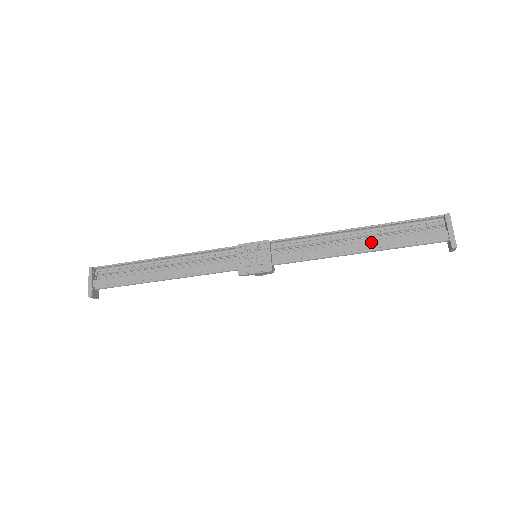
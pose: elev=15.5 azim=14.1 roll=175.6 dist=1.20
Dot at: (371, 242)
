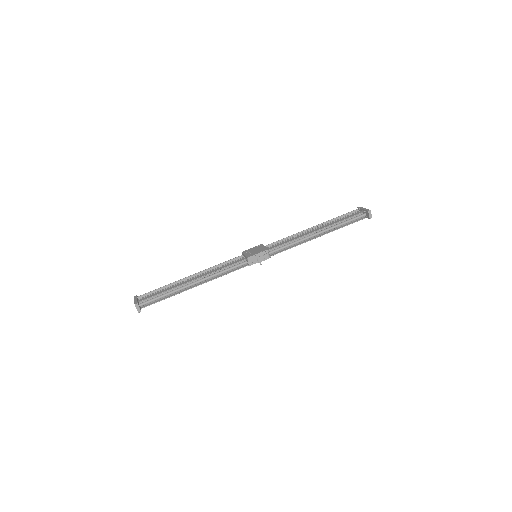
Dot at: (324, 226)
